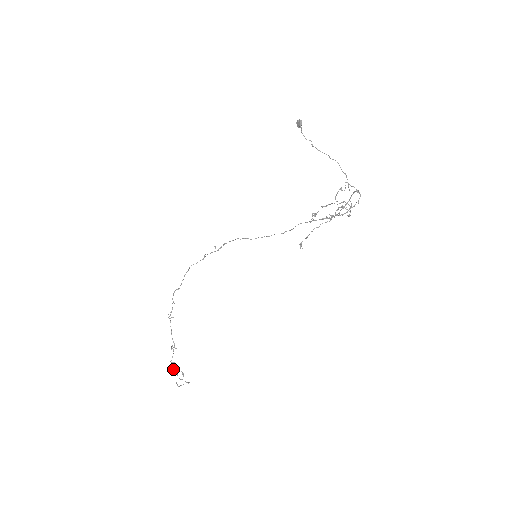
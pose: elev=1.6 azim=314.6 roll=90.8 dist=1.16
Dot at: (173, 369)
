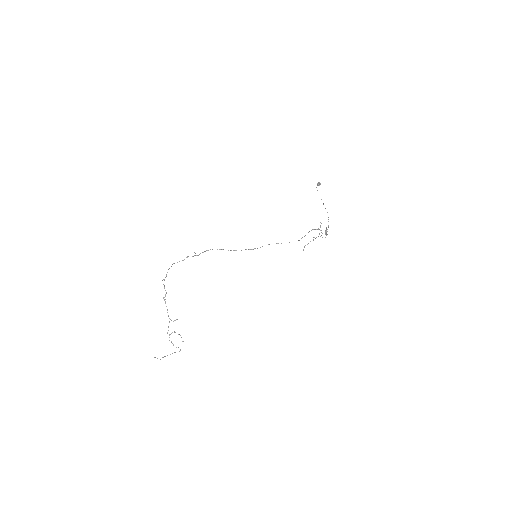
Dot at: occluded
